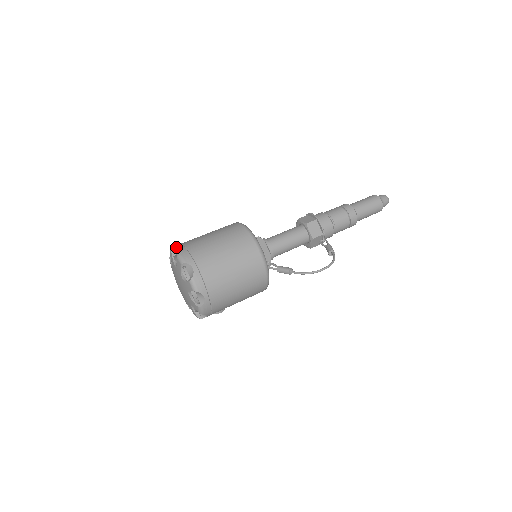
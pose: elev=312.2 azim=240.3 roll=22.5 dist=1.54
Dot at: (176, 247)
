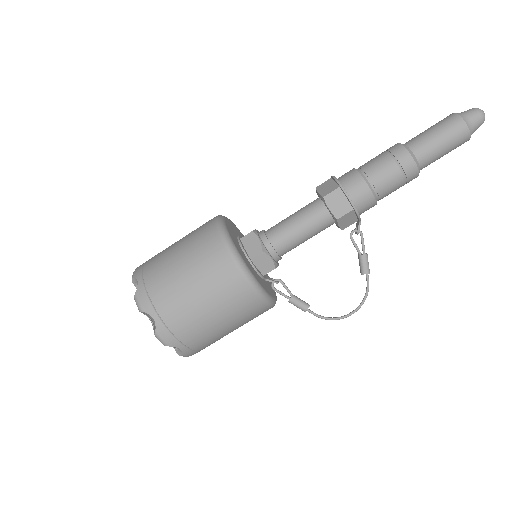
Dot at: (146, 313)
